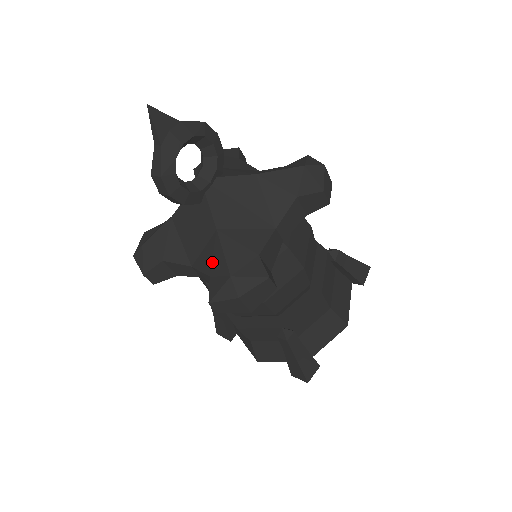
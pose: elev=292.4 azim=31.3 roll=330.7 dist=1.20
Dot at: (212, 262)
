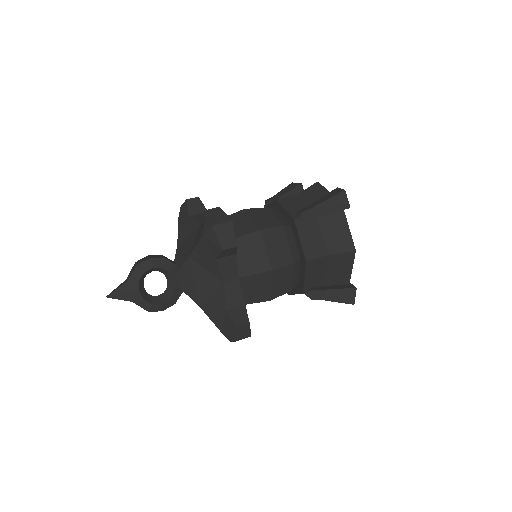
Dot at: occluded
